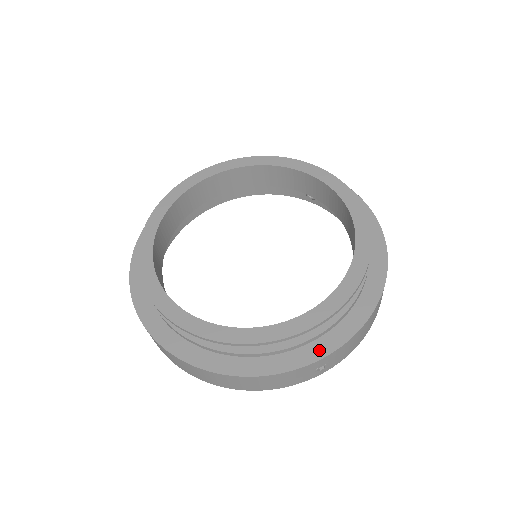
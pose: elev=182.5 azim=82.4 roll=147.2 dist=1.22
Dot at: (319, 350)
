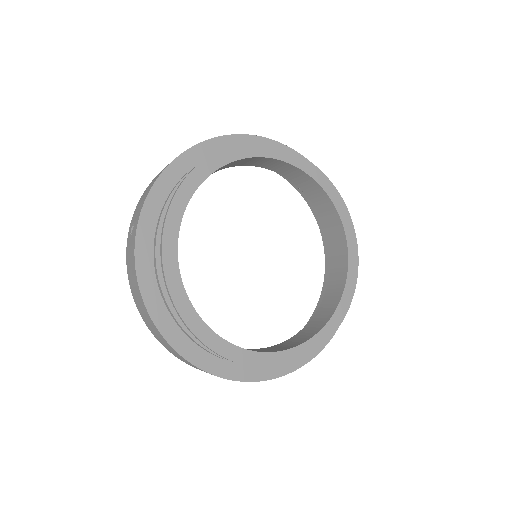
Dot at: (297, 362)
